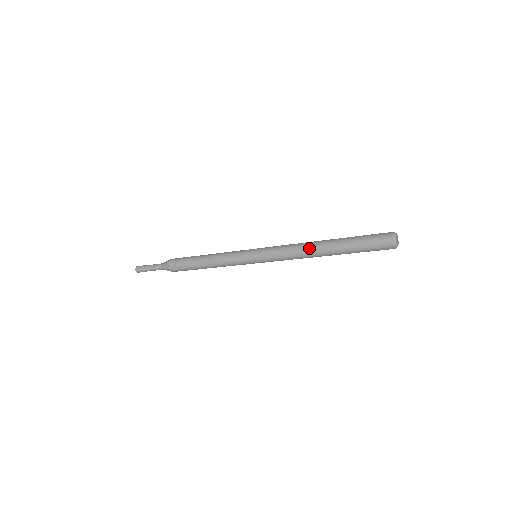
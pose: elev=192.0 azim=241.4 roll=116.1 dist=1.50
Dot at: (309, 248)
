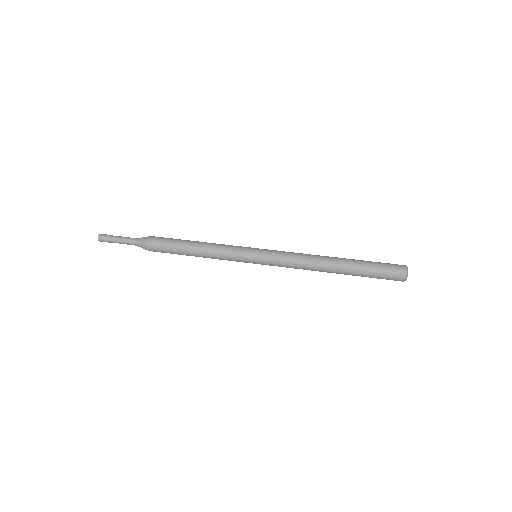
Dot at: occluded
